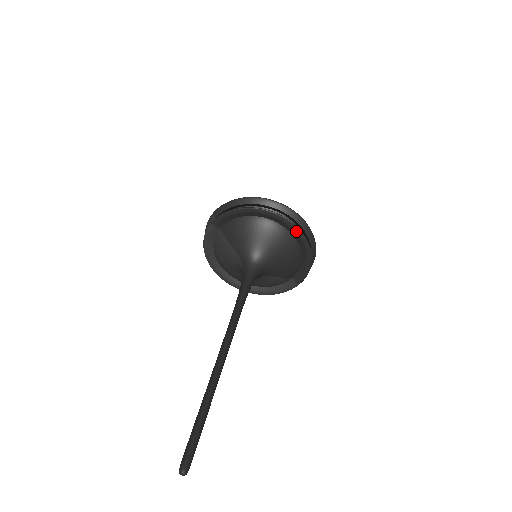
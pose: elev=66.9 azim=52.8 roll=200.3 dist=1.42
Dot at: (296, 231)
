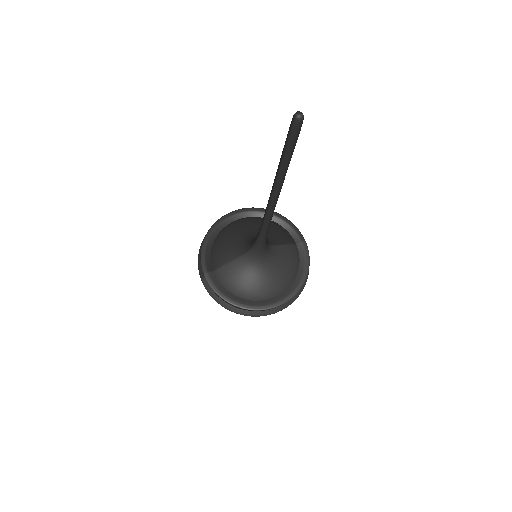
Dot at: (247, 211)
